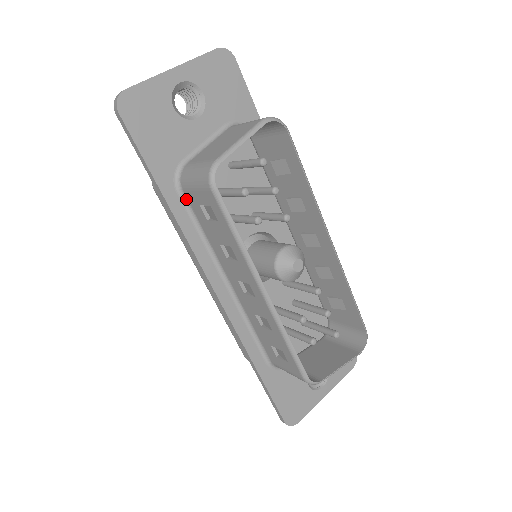
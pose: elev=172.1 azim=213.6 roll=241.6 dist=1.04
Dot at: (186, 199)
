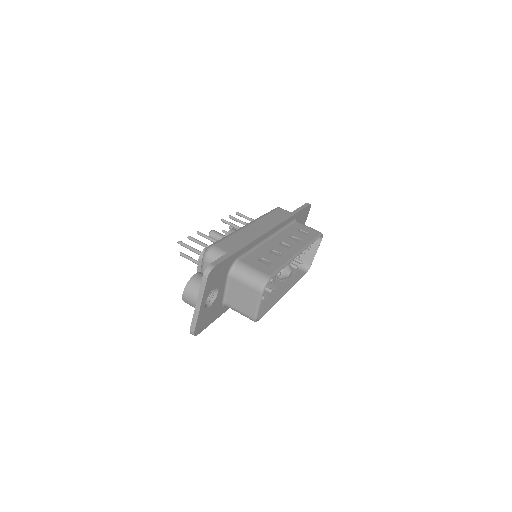
Dot at: occluded
